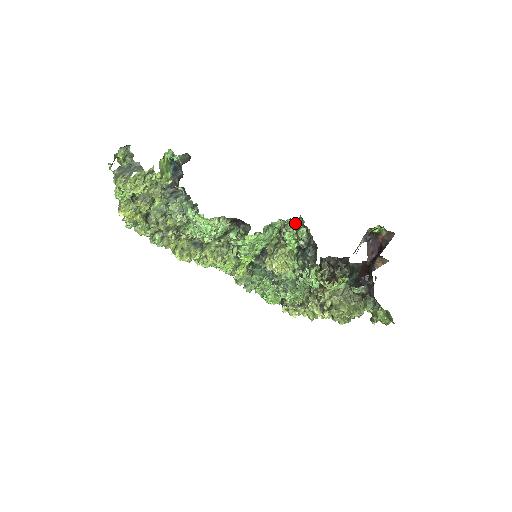
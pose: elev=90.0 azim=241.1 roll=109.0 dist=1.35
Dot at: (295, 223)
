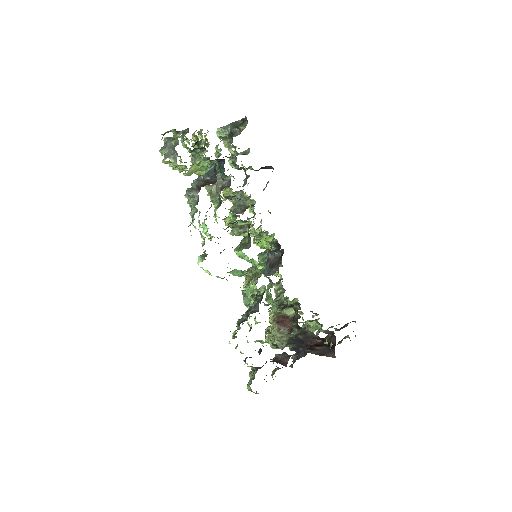
Dot at: (253, 291)
